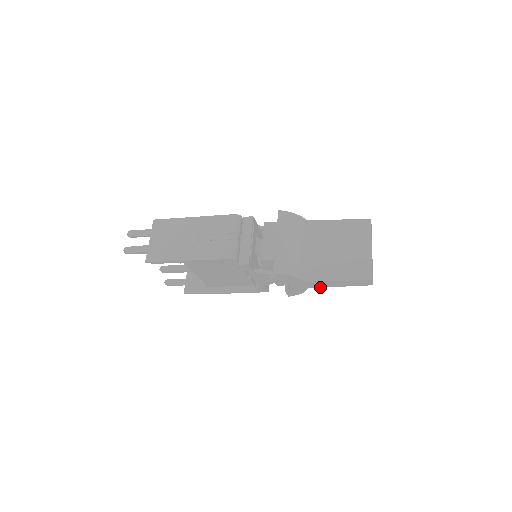
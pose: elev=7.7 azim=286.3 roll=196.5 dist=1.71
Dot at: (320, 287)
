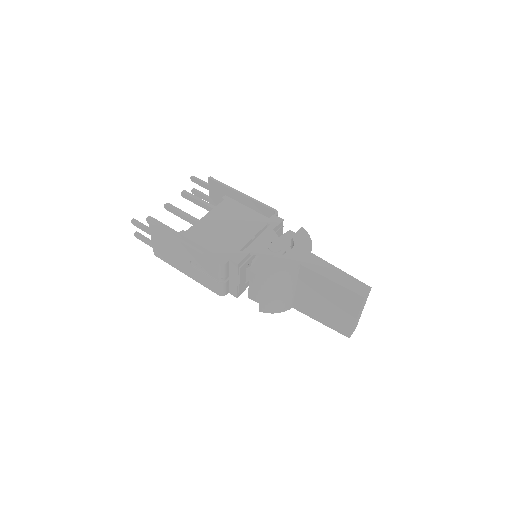
Dot at: occluded
